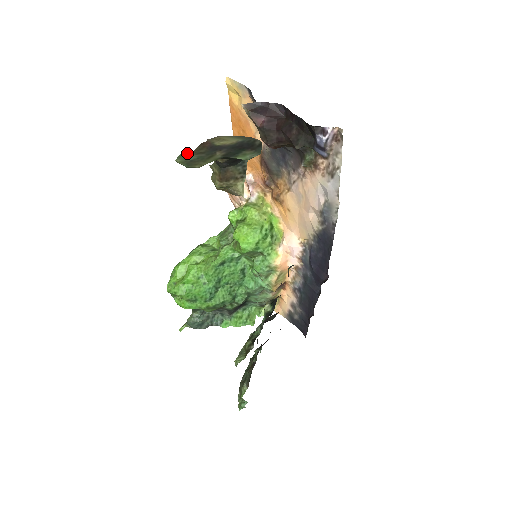
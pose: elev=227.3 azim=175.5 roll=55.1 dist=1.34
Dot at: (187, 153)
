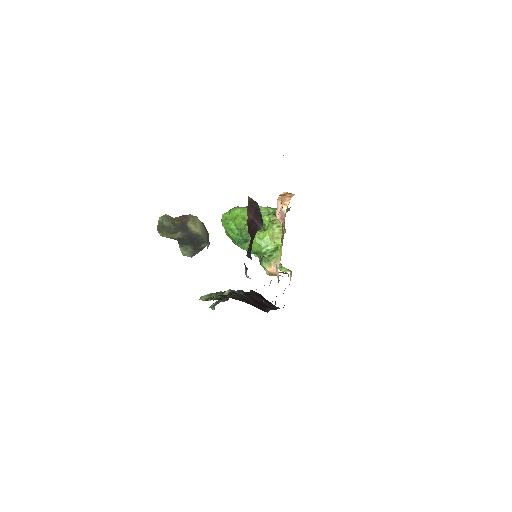
Dot at: (169, 217)
